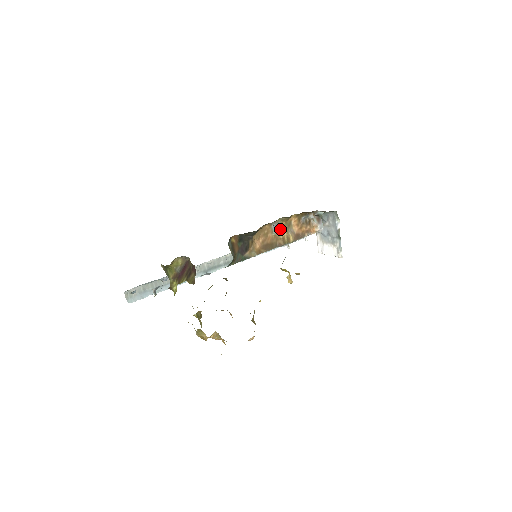
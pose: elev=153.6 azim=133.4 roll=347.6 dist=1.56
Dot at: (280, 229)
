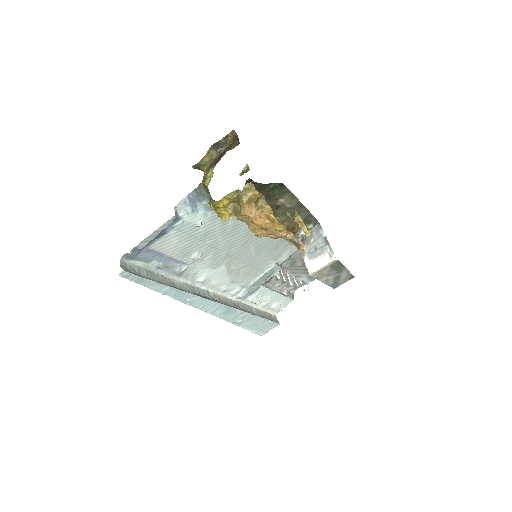
Dot at: occluded
